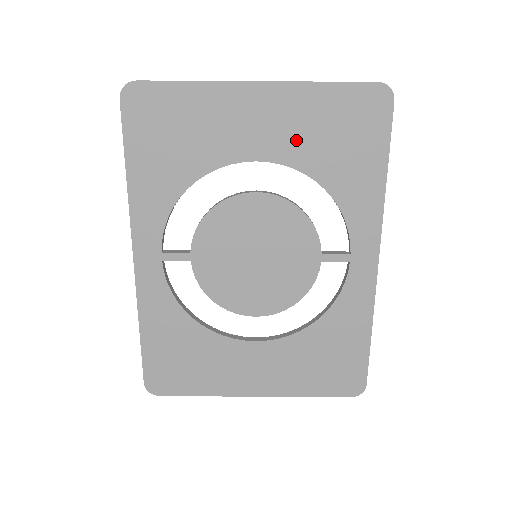
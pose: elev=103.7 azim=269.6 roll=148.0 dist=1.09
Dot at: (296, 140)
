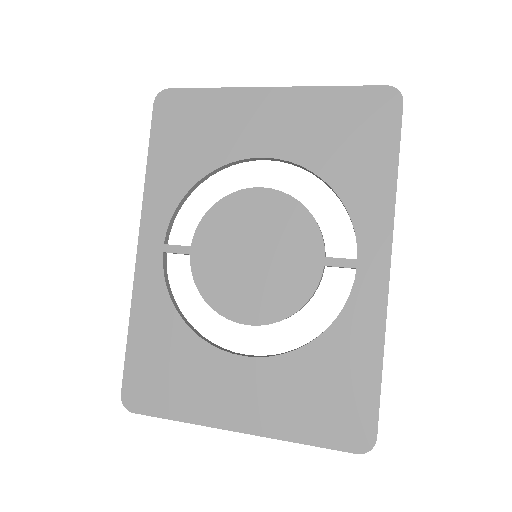
Dot at: (304, 138)
